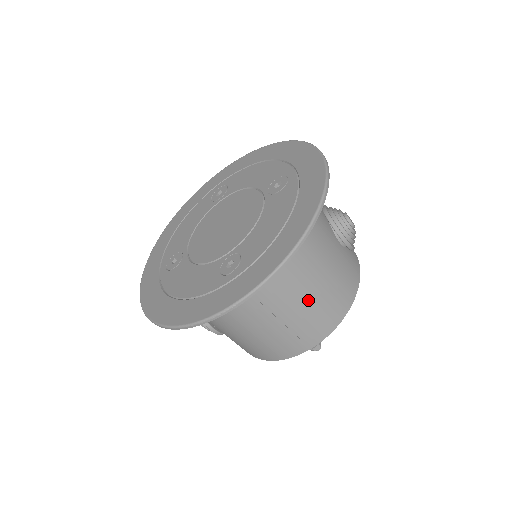
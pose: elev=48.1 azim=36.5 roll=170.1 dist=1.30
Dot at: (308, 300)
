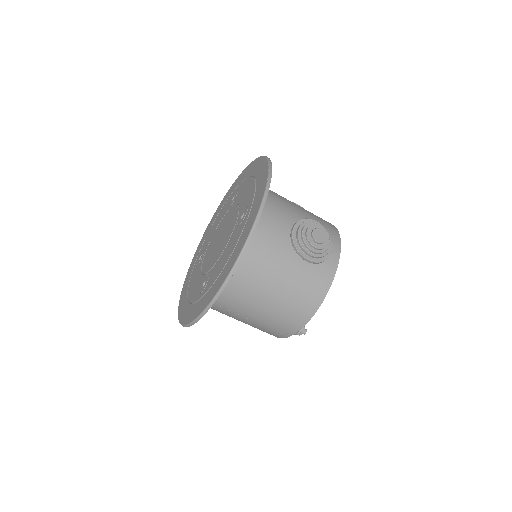
Dot at: (268, 310)
